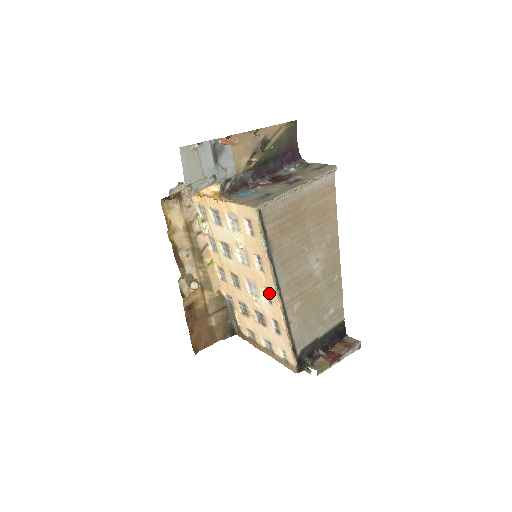
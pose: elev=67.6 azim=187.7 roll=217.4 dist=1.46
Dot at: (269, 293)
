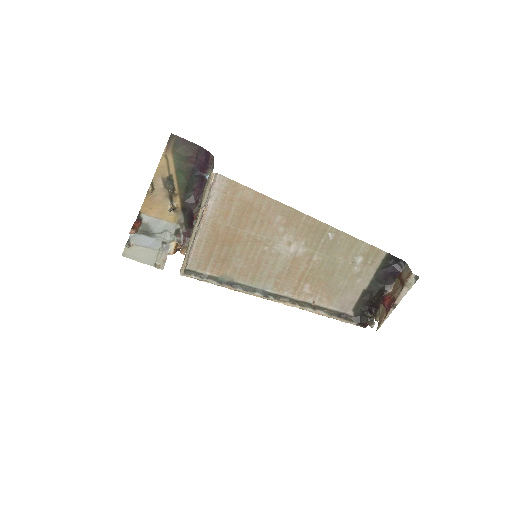
Dot at: occluded
